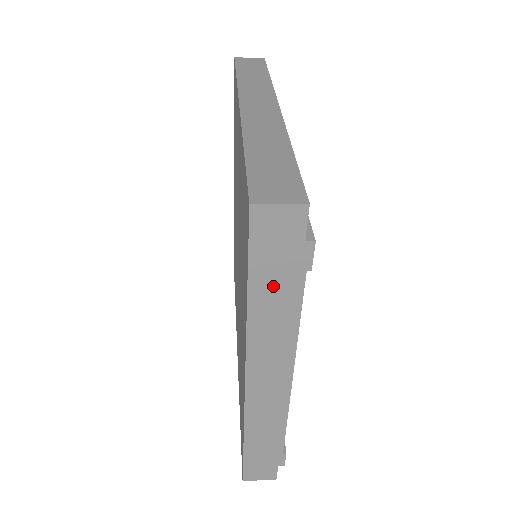
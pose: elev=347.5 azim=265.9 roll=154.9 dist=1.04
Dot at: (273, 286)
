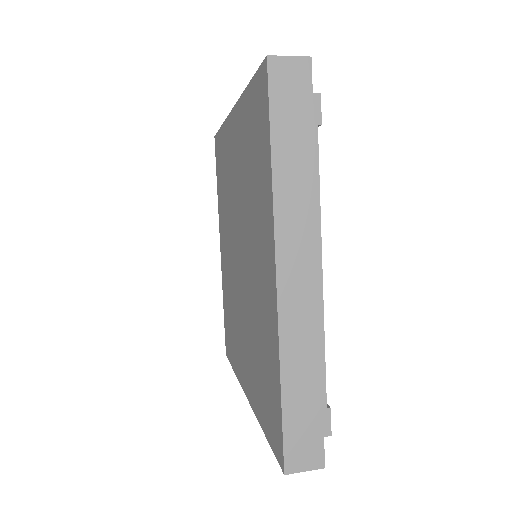
Dot at: (292, 141)
